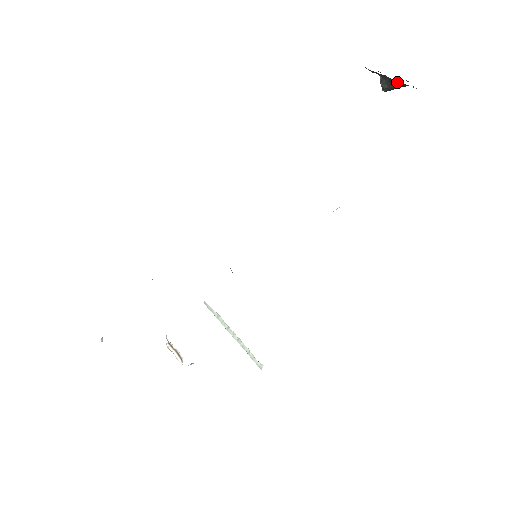
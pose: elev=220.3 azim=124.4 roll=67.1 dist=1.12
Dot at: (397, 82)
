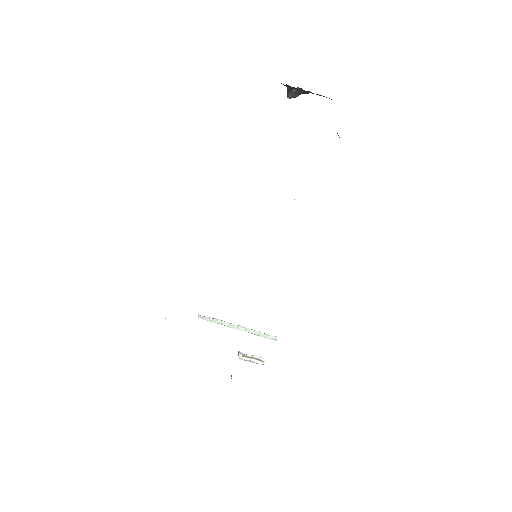
Dot at: (307, 92)
